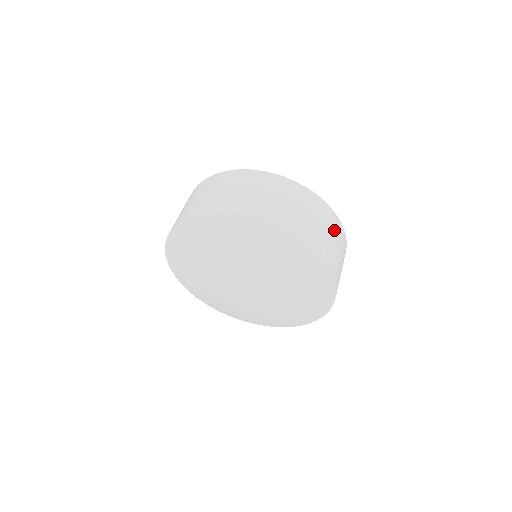
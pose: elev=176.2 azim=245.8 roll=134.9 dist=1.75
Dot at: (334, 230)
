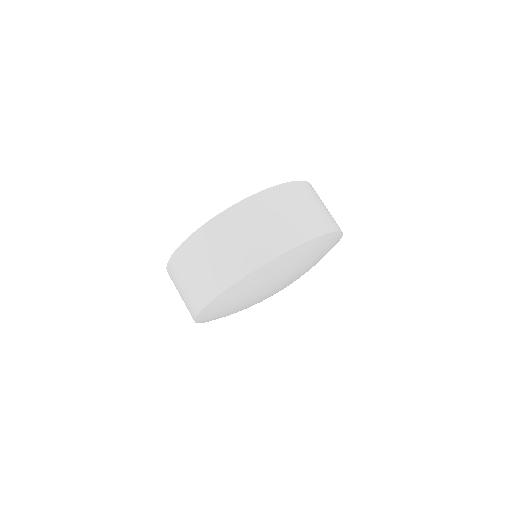
Dot at: occluded
